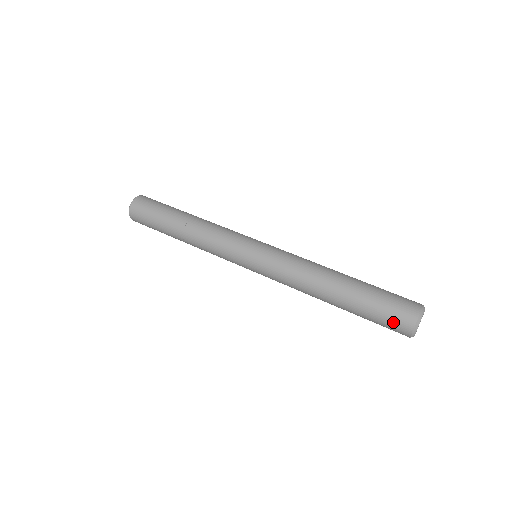
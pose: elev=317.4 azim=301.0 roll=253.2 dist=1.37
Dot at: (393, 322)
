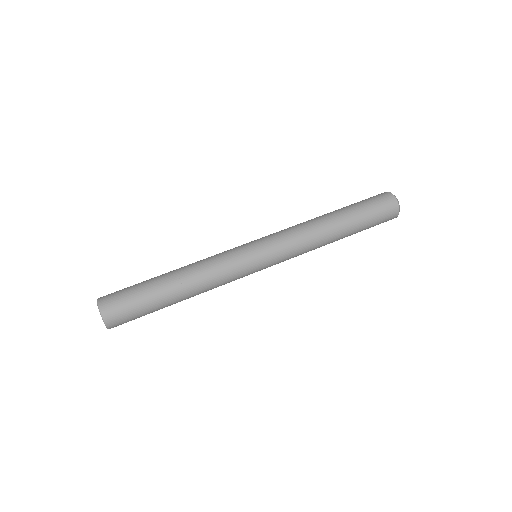
Dot at: occluded
